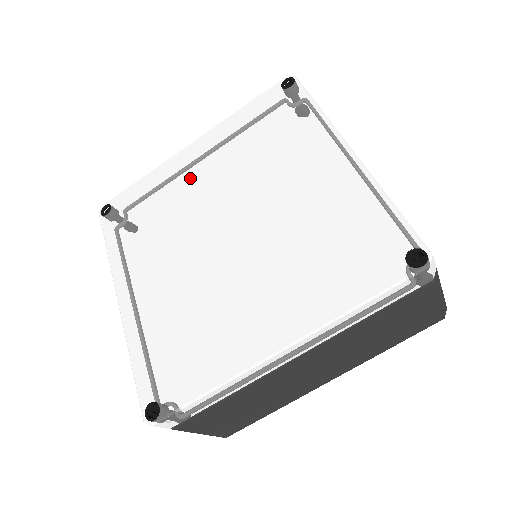
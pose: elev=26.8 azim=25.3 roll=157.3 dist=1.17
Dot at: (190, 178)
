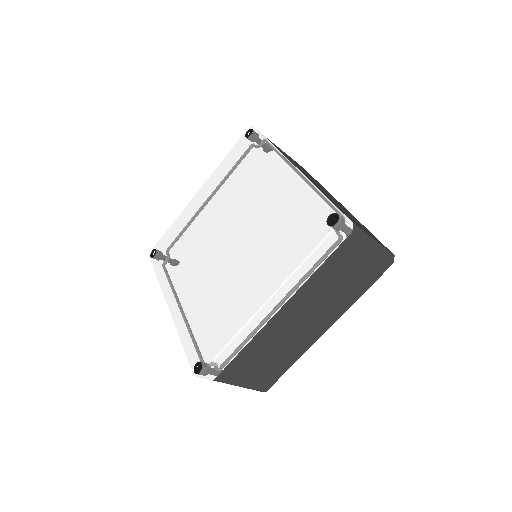
Dot at: (200, 215)
